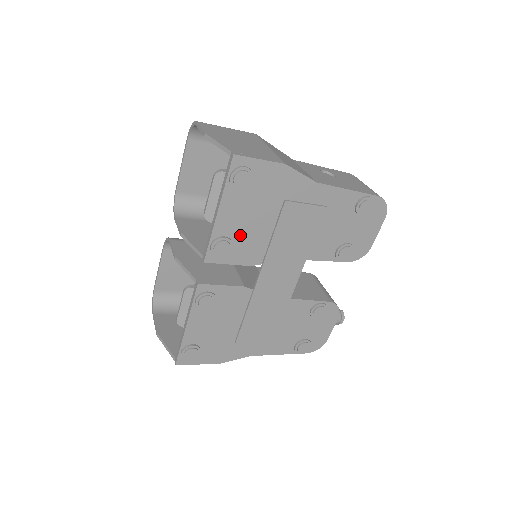
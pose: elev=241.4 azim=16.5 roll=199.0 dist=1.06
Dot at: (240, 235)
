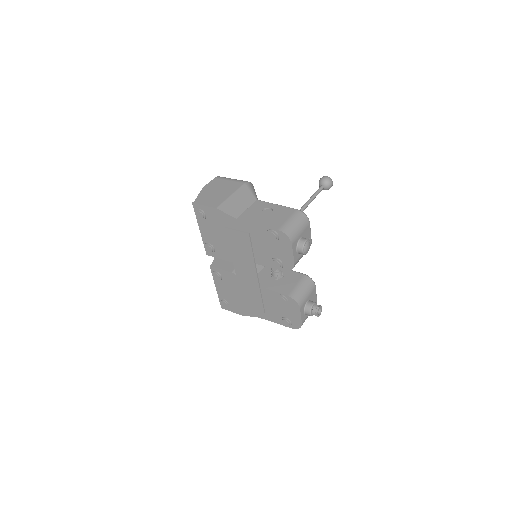
Dot at: (215, 243)
